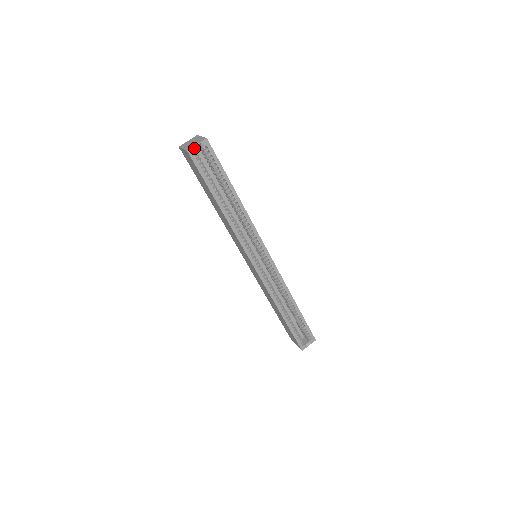
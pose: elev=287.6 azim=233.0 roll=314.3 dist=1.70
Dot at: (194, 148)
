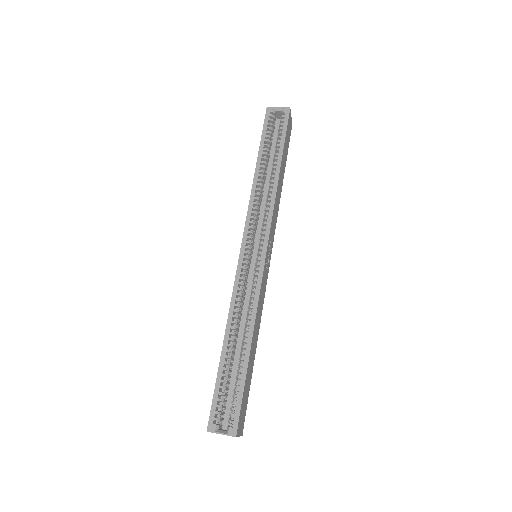
Dot at: (274, 109)
